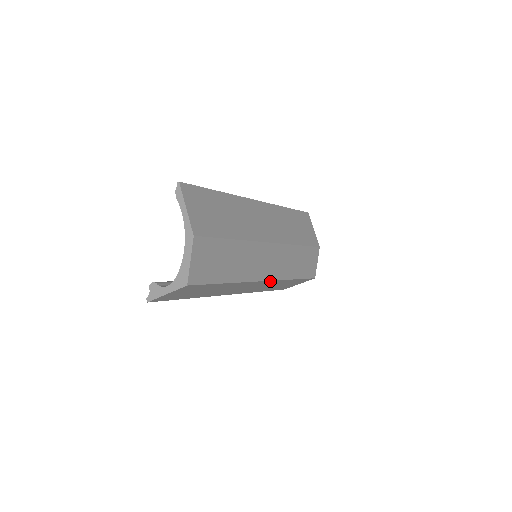
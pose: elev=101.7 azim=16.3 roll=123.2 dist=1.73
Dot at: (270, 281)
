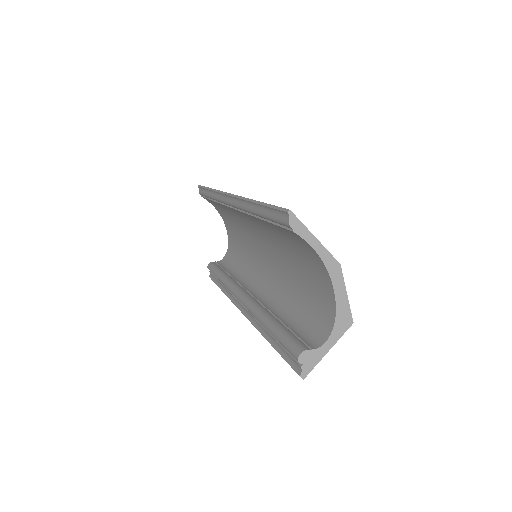
Dot at: occluded
